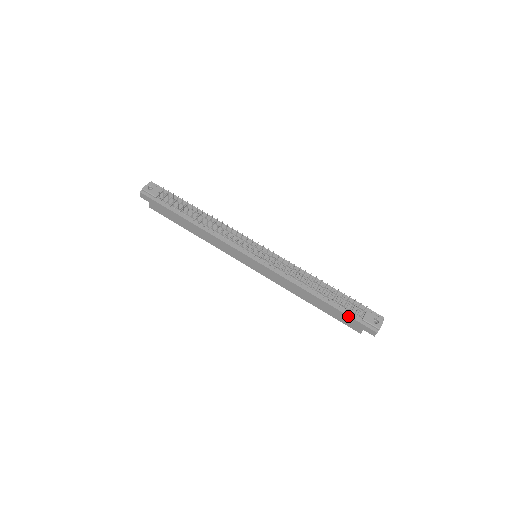
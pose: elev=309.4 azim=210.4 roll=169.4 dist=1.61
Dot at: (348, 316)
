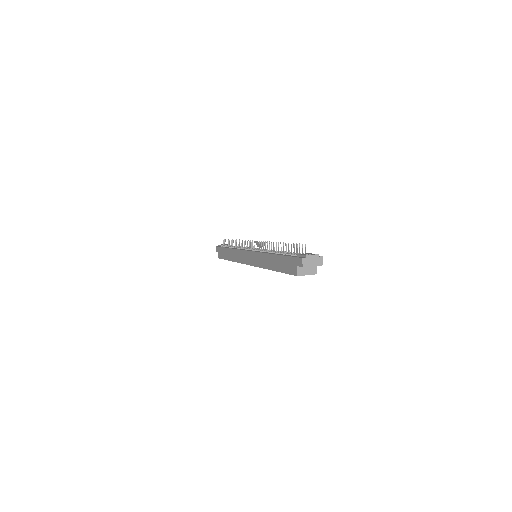
Dot at: (287, 257)
